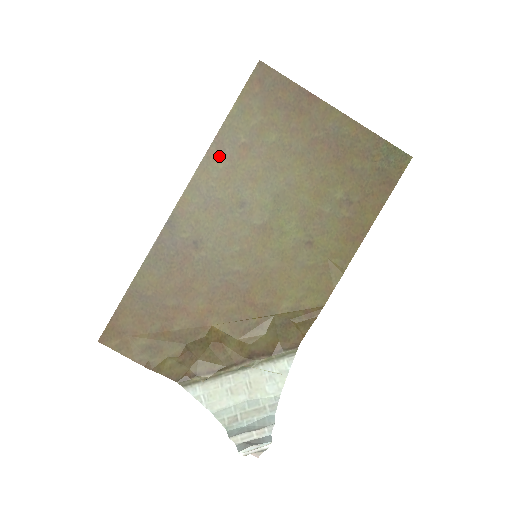
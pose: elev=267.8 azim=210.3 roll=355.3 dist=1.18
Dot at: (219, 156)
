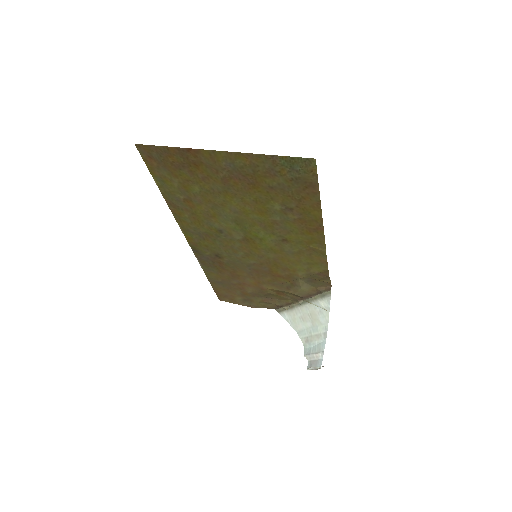
Dot at: (179, 211)
